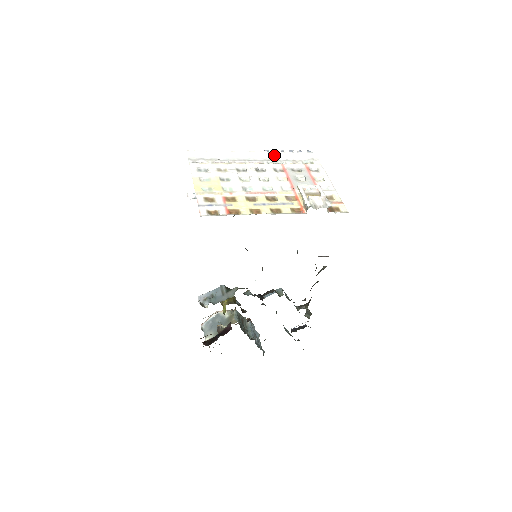
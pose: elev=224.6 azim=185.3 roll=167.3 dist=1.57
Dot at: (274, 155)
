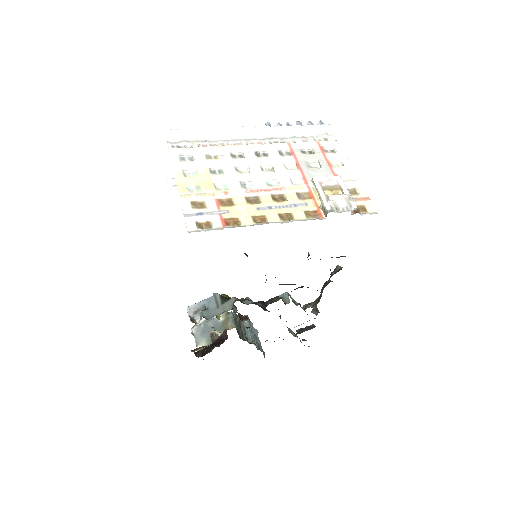
Dot at: (278, 131)
